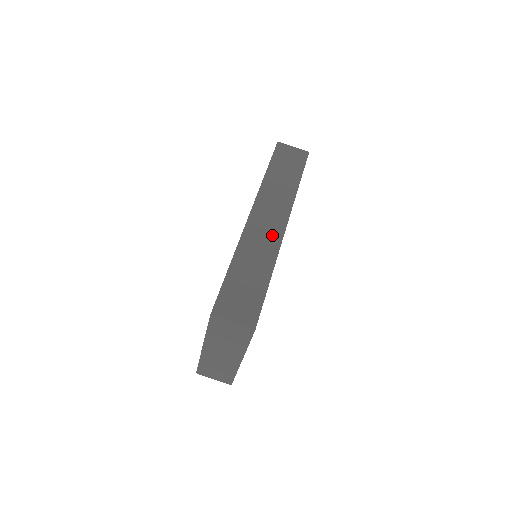
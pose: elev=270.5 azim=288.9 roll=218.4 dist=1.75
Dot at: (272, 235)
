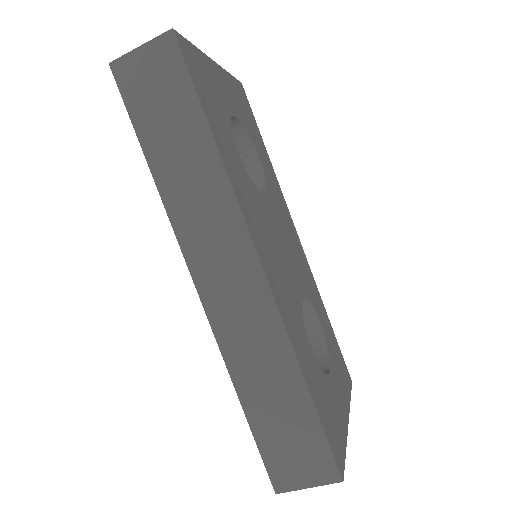
Dot at: (254, 303)
